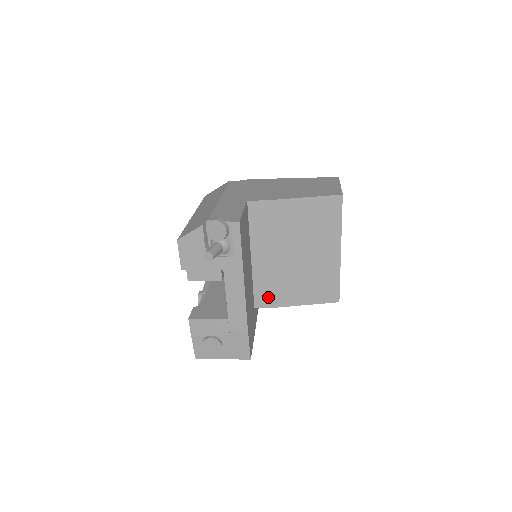
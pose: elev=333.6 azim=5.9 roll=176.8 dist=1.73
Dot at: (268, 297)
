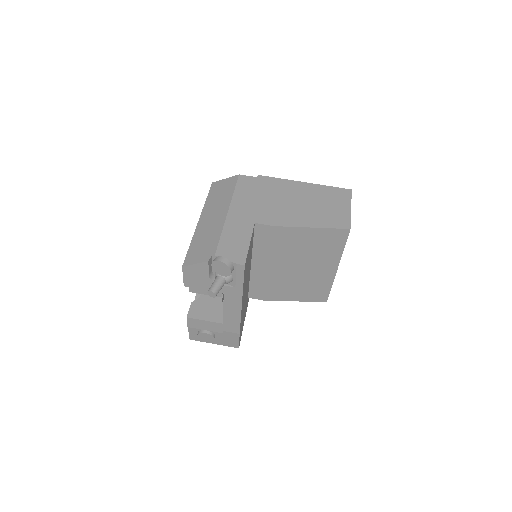
Dot at: (262, 293)
